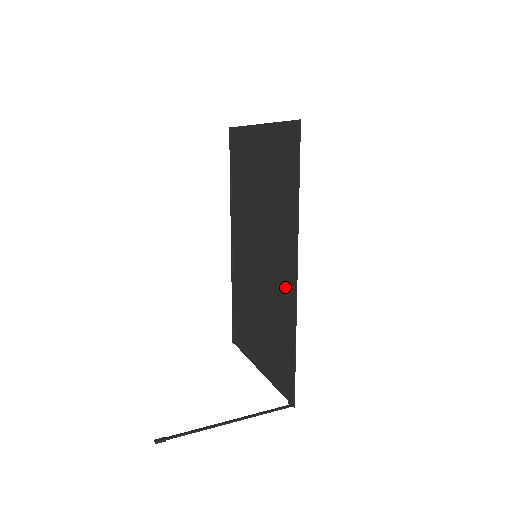
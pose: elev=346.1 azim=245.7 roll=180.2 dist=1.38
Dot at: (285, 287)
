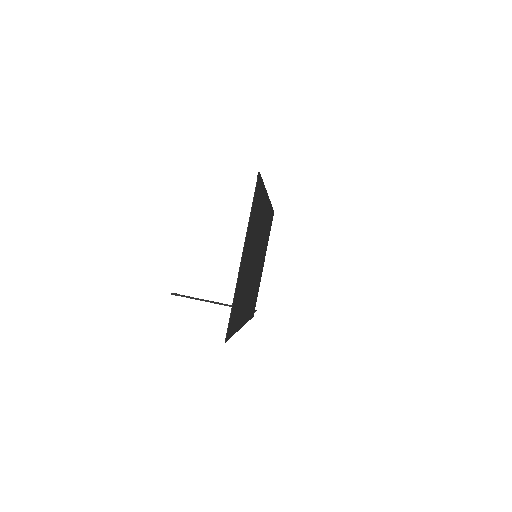
Dot at: (247, 308)
